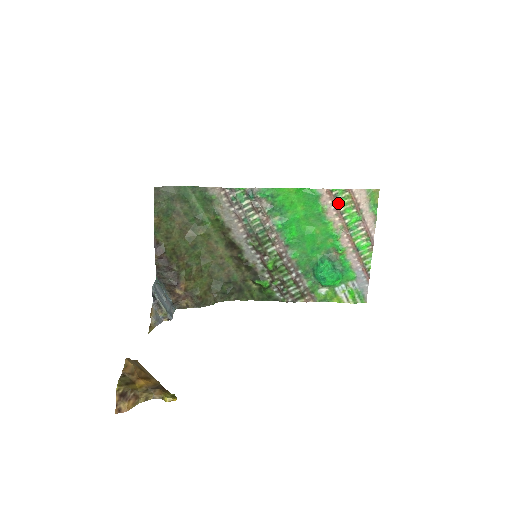
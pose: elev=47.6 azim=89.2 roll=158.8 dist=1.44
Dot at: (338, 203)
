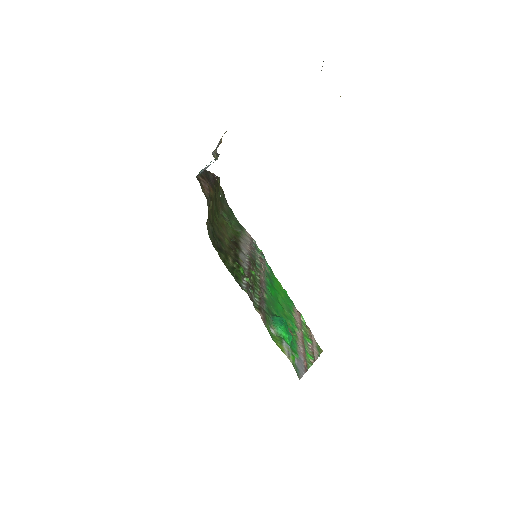
Dot at: (301, 322)
